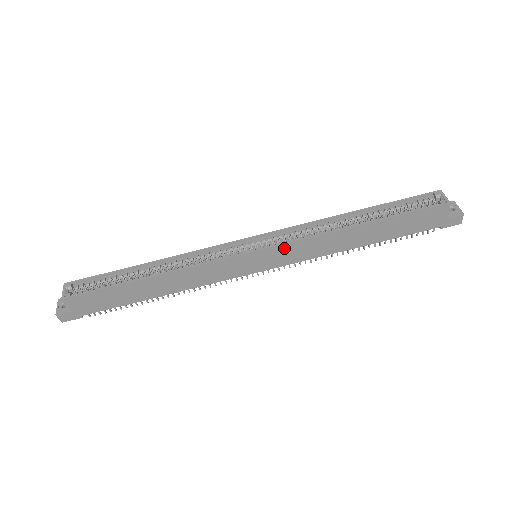
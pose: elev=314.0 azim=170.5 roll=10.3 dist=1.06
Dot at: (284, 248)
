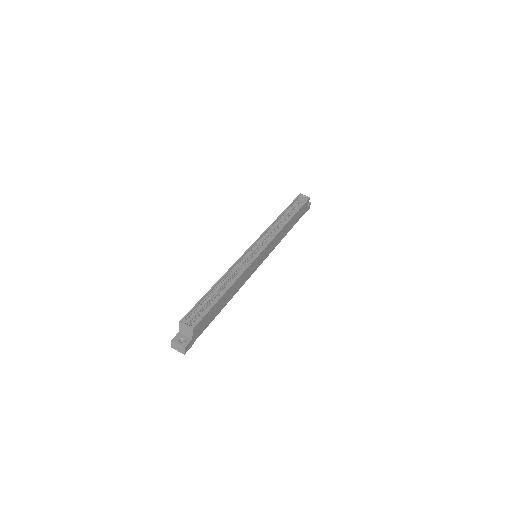
Dot at: (271, 244)
